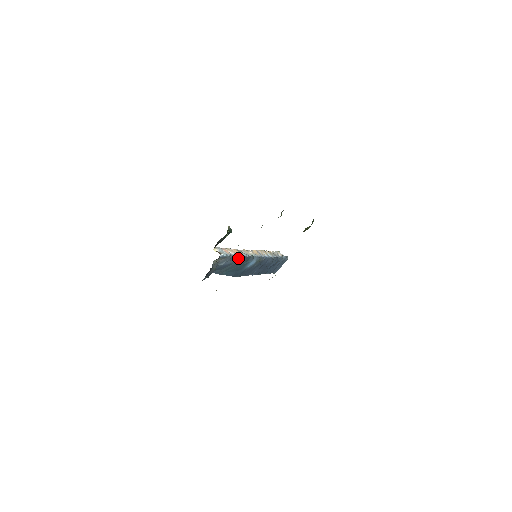
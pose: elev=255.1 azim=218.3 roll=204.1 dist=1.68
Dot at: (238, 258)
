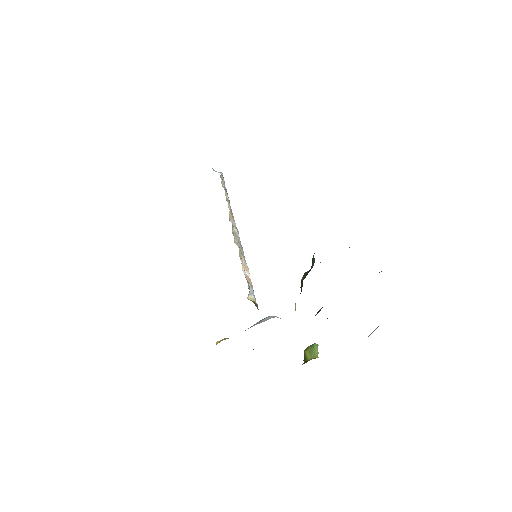
Dot at: occluded
